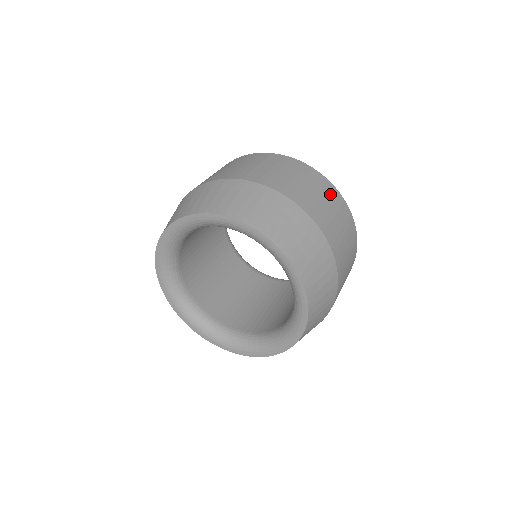
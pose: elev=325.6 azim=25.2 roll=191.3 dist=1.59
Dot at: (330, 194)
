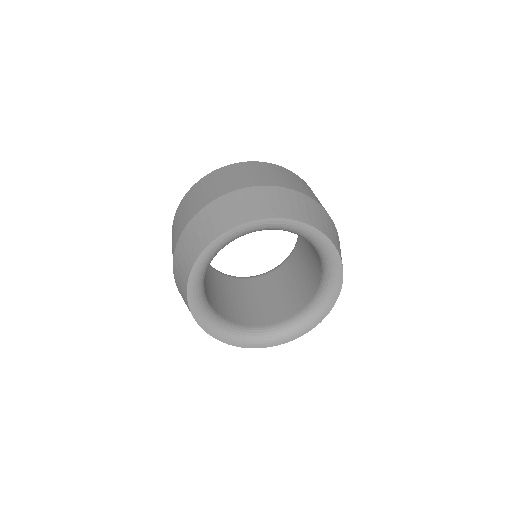
Dot at: (231, 170)
